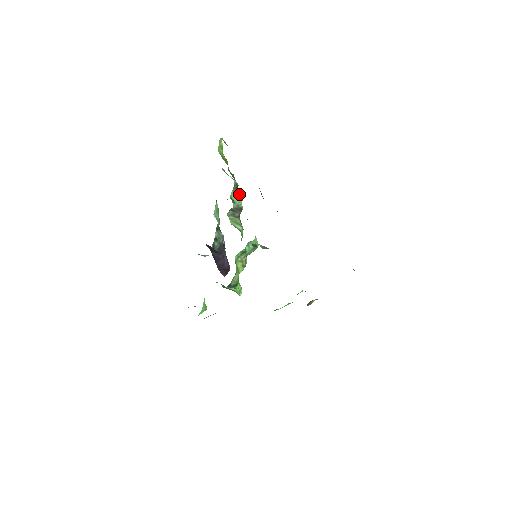
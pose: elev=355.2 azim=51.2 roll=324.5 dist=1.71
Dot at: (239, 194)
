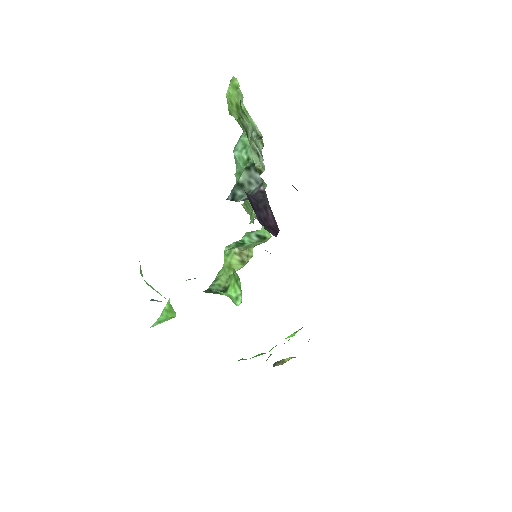
Dot at: (259, 151)
